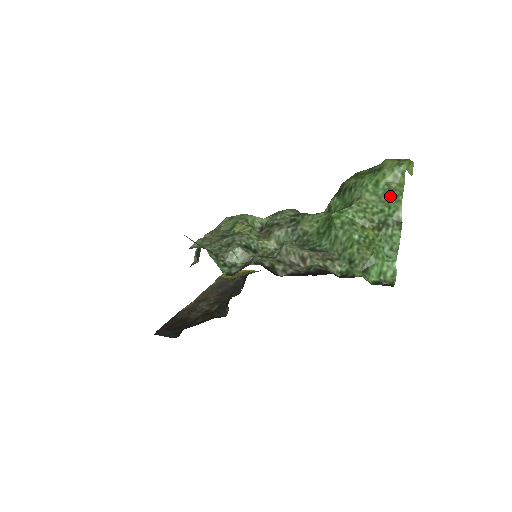
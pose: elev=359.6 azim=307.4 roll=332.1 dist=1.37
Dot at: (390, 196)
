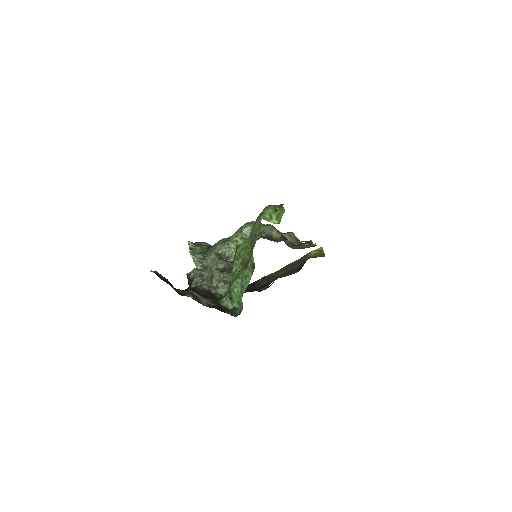
Dot at: (253, 242)
